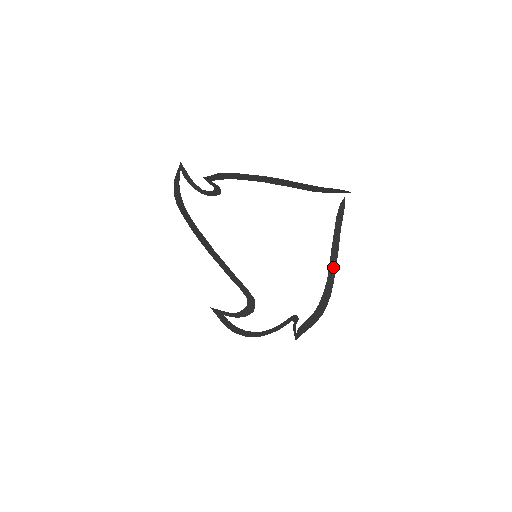
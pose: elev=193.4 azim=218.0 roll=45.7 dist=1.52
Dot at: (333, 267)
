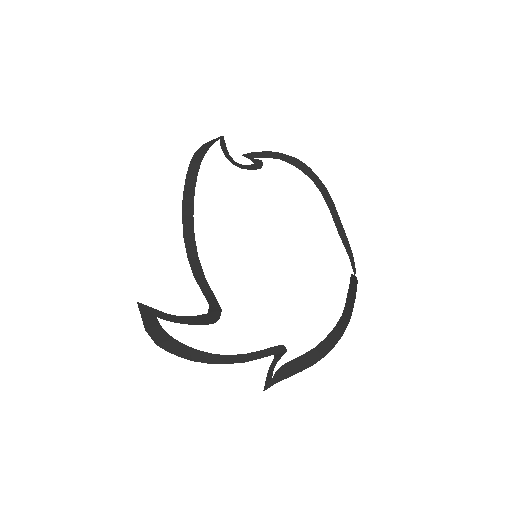
Dot at: (350, 307)
